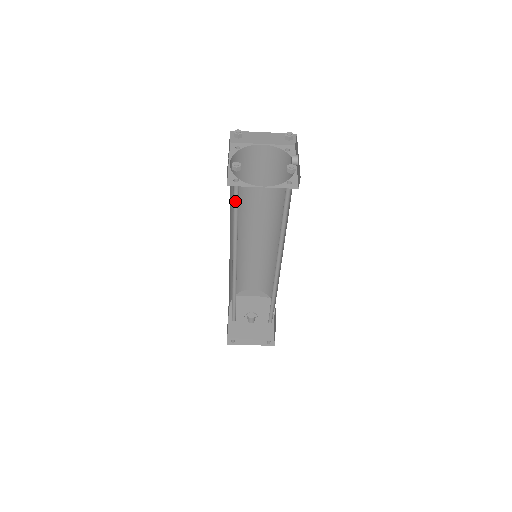
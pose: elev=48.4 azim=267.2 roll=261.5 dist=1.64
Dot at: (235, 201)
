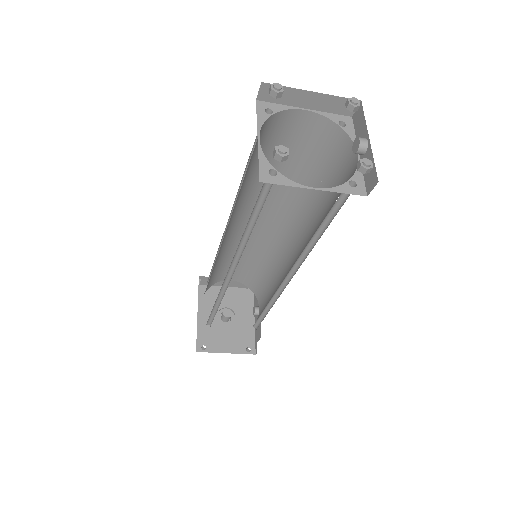
Dot at: (259, 198)
